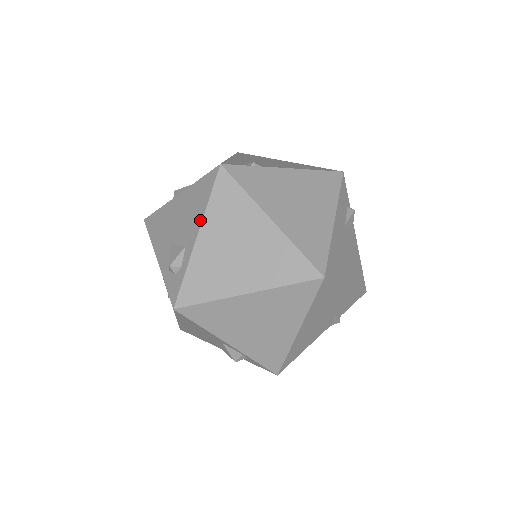
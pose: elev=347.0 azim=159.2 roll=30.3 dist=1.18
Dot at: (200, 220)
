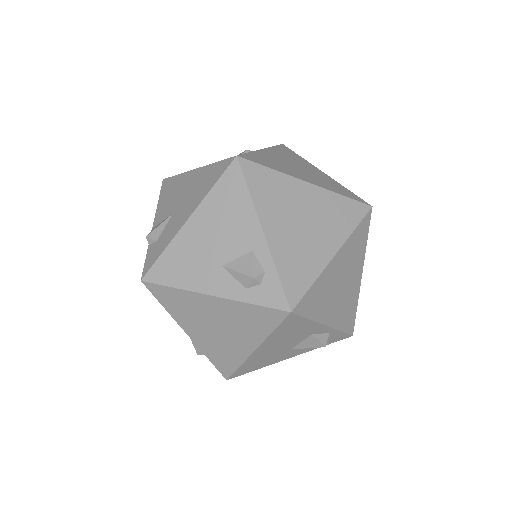
Dot at: (254, 216)
